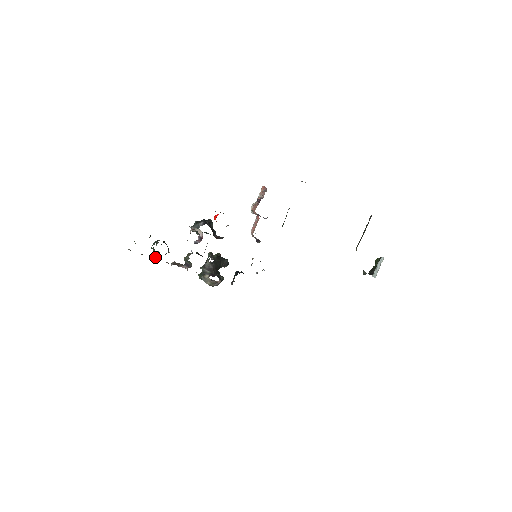
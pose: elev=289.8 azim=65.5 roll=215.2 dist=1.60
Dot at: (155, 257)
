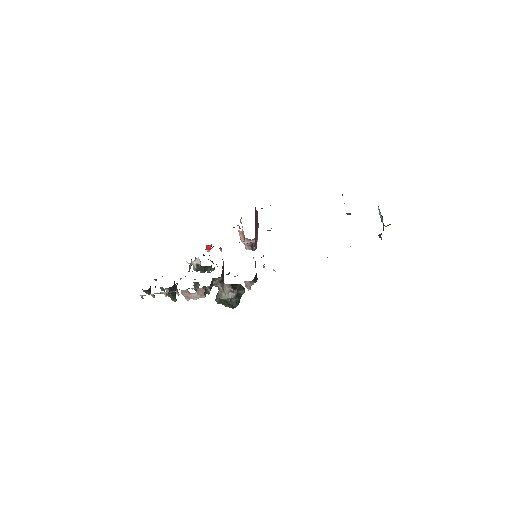
Dot at: (164, 291)
